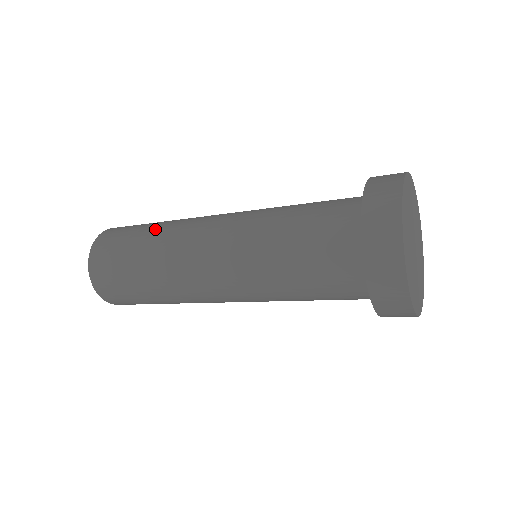
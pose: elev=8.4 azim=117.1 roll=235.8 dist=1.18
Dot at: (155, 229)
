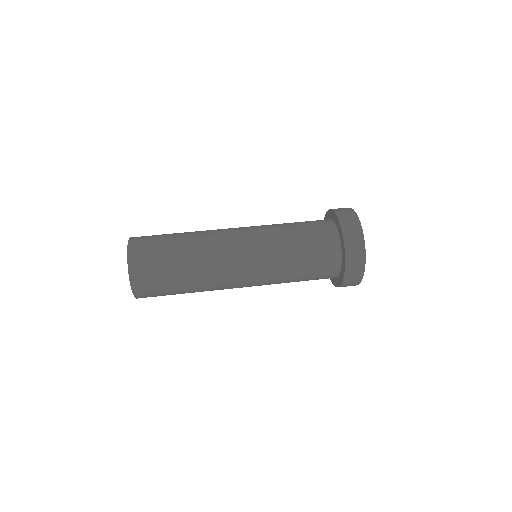
Dot at: (189, 273)
